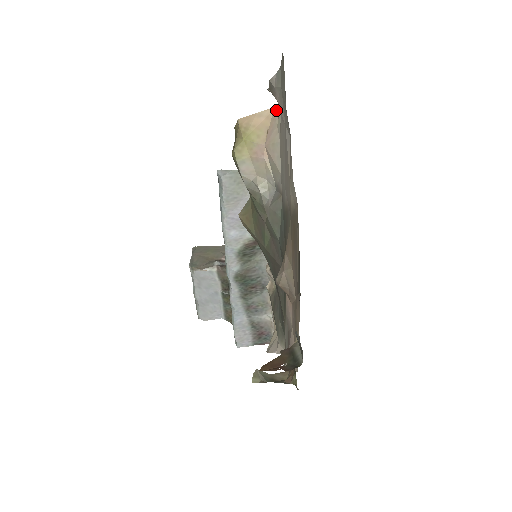
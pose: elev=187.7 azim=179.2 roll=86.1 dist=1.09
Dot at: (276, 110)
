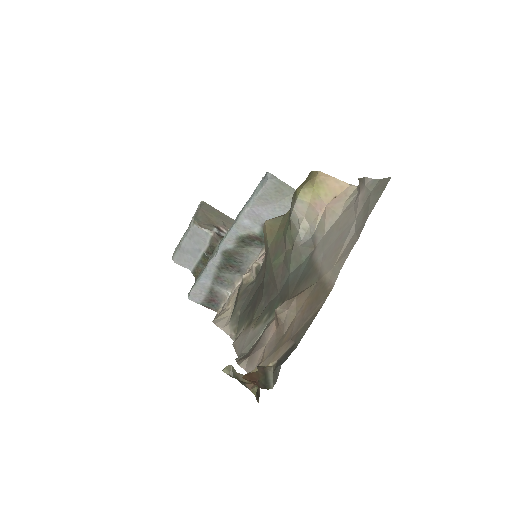
Dot at: (351, 188)
